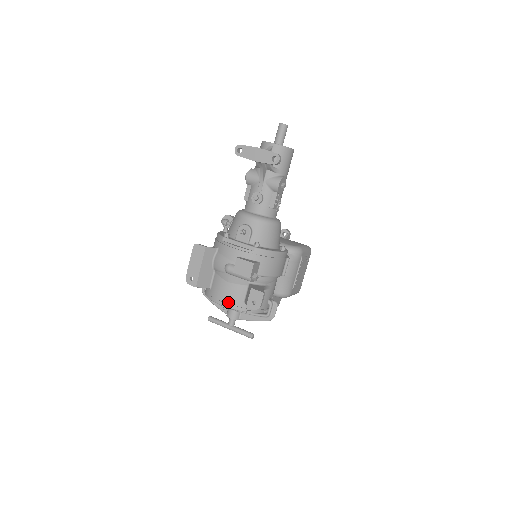
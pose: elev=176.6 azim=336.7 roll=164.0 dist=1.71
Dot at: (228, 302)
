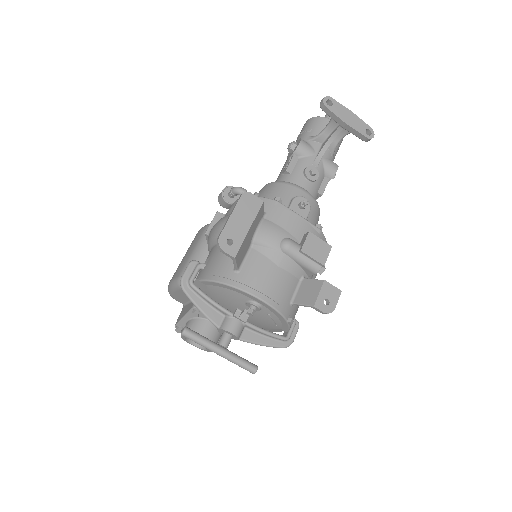
Dot at: (273, 297)
